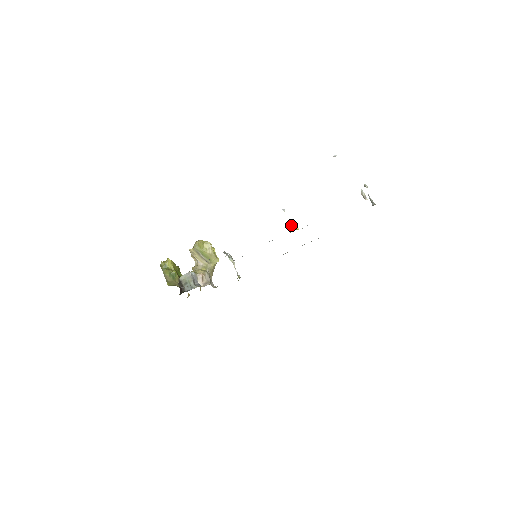
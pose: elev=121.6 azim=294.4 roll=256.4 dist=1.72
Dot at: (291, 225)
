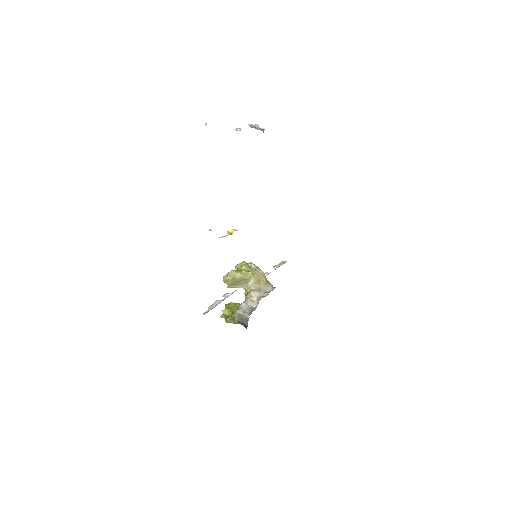
Dot at: (227, 233)
